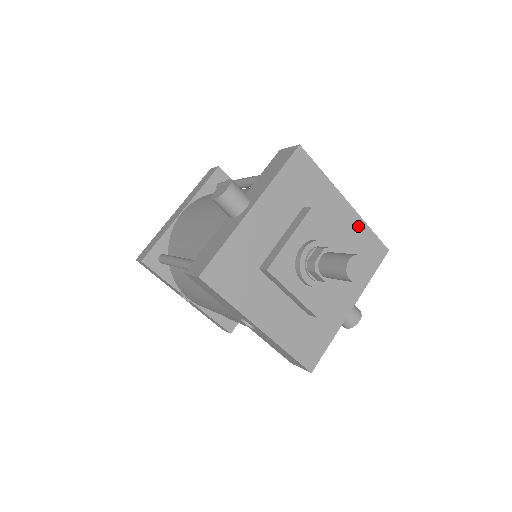
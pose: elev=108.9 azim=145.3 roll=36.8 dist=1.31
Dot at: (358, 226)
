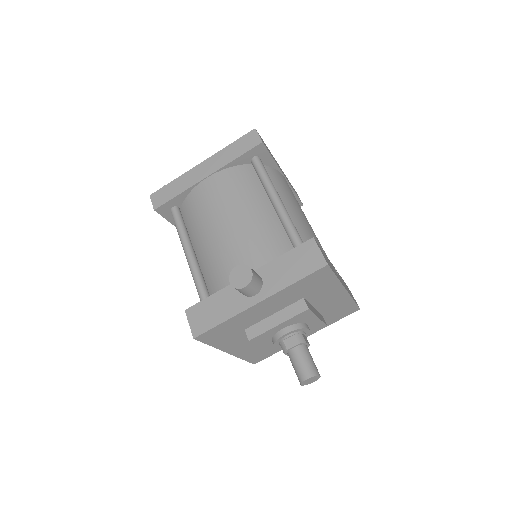
Dot at: (344, 301)
